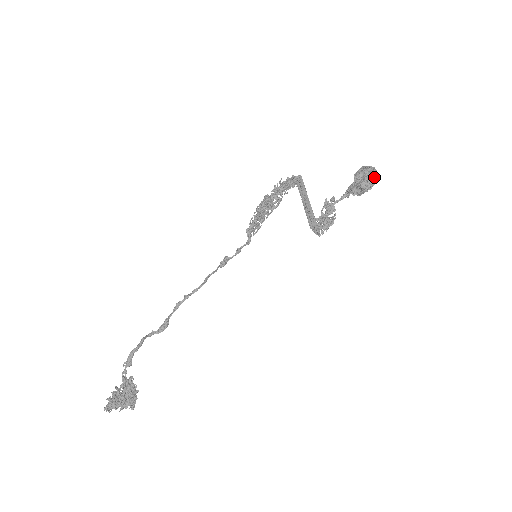
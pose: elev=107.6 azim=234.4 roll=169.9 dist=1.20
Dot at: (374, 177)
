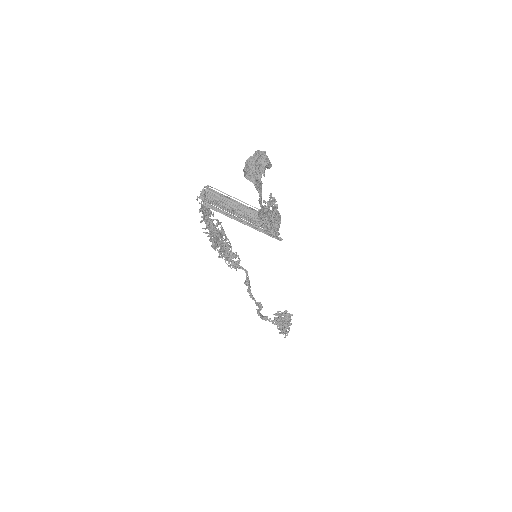
Dot at: (264, 166)
